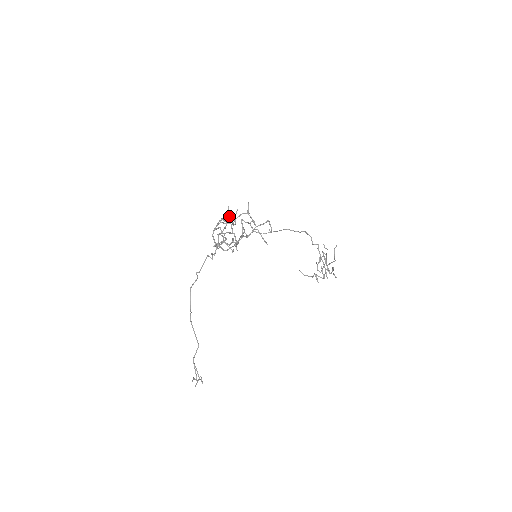
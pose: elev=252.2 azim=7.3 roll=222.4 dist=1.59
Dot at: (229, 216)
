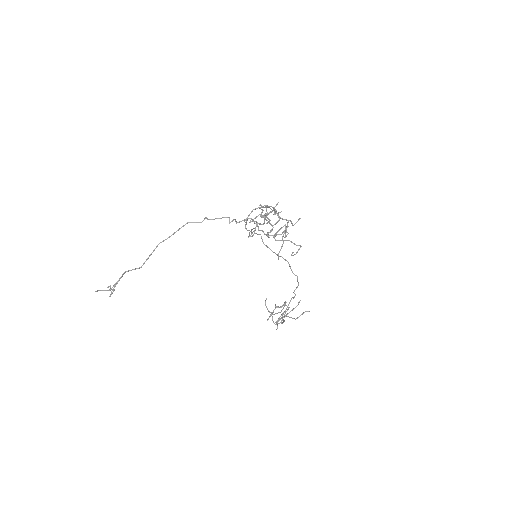
Dot at: (273, 209)
